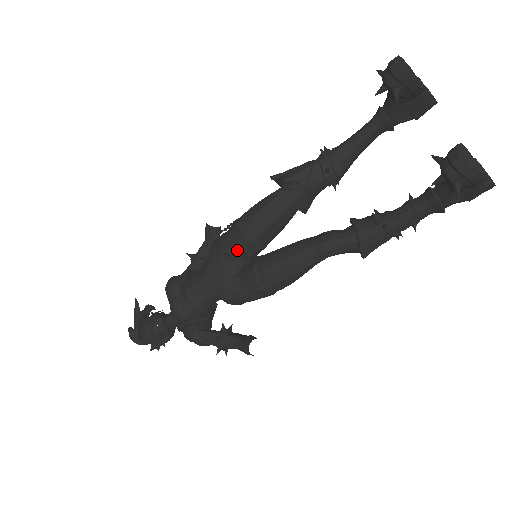
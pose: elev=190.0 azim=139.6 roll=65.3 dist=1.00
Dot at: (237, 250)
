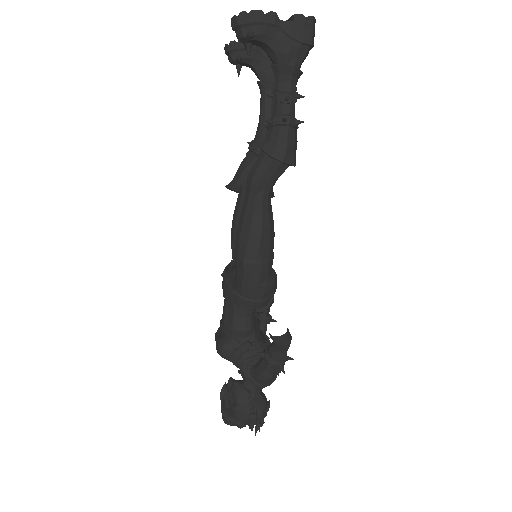
Dot at: occluded
